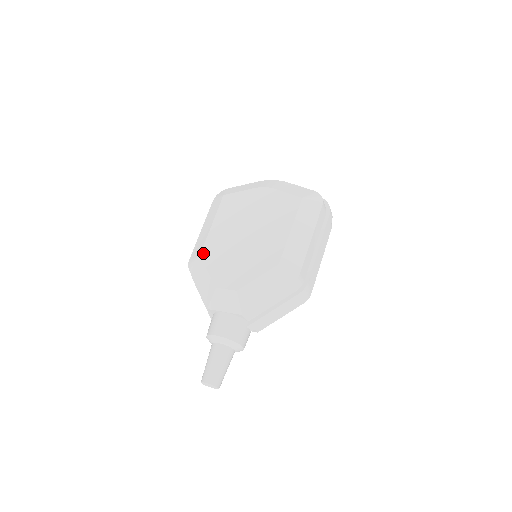
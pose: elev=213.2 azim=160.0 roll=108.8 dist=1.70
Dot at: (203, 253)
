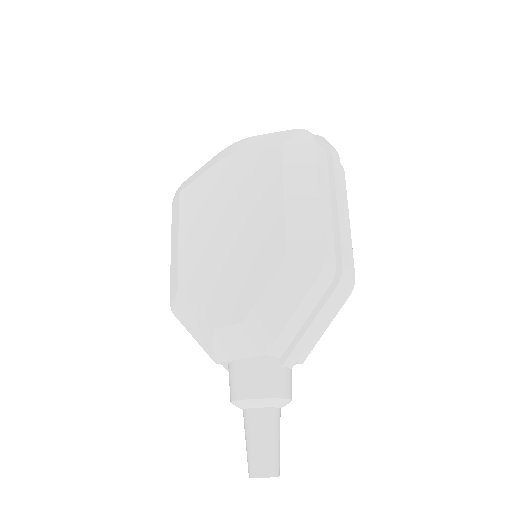
Dot at: (180, 285)
